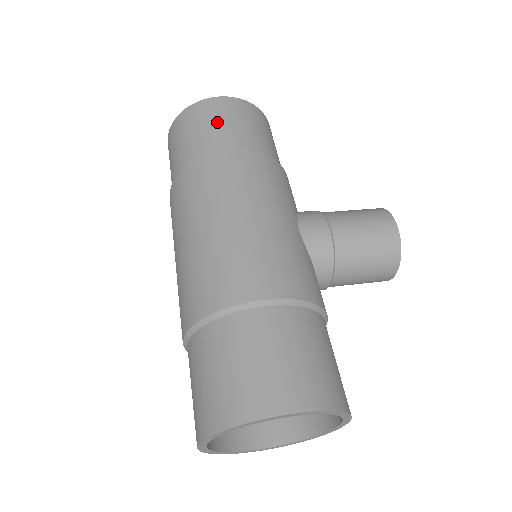
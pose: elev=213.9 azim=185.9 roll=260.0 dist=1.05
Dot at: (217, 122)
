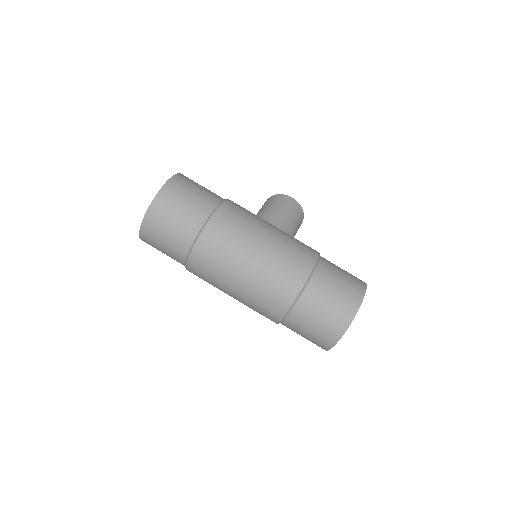
Dot at: (190, 195)
